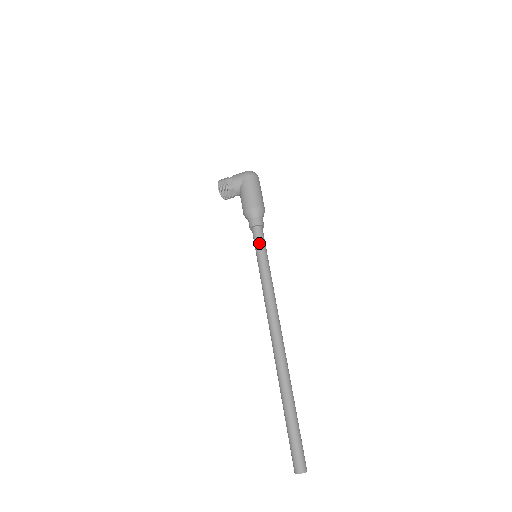
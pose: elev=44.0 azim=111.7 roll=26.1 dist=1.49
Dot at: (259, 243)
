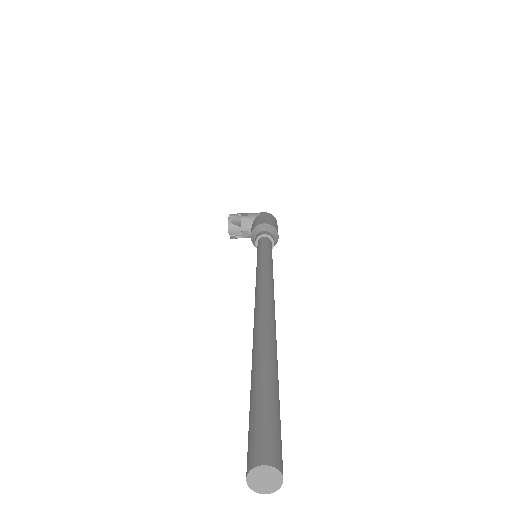
Dot at: (266, 244)
